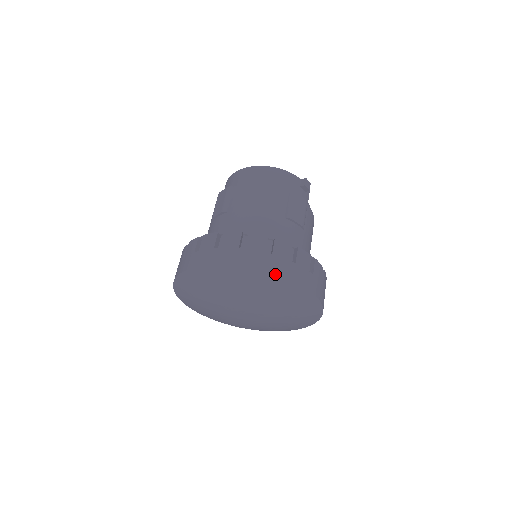
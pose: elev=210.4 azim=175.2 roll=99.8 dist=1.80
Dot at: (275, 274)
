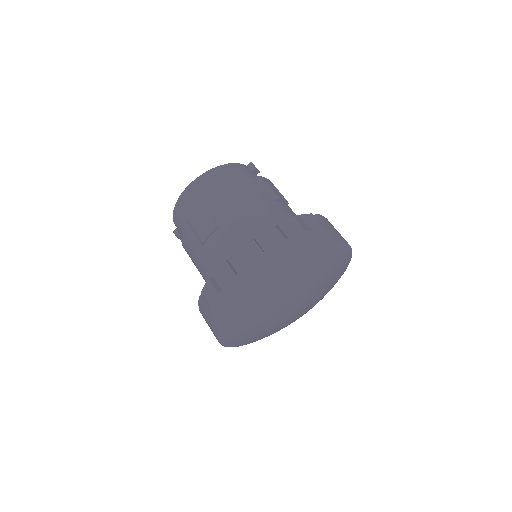
Dot at: (327, 244)
